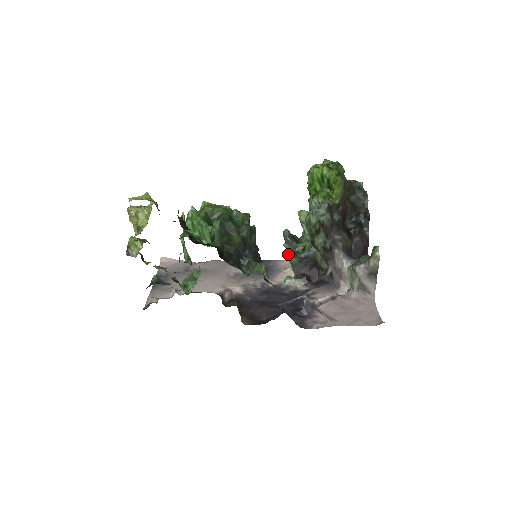
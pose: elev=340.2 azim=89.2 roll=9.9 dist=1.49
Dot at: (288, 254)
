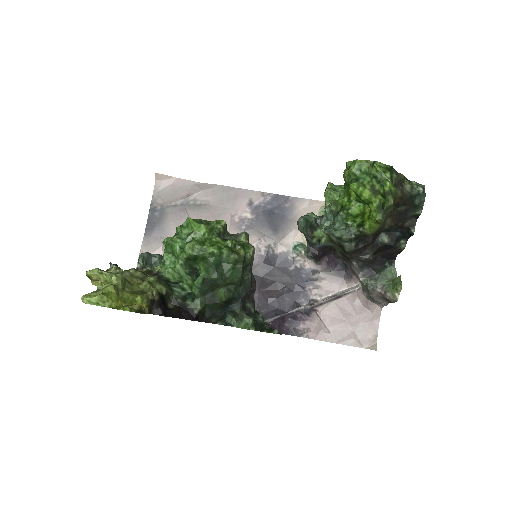
Dot at: occluded
